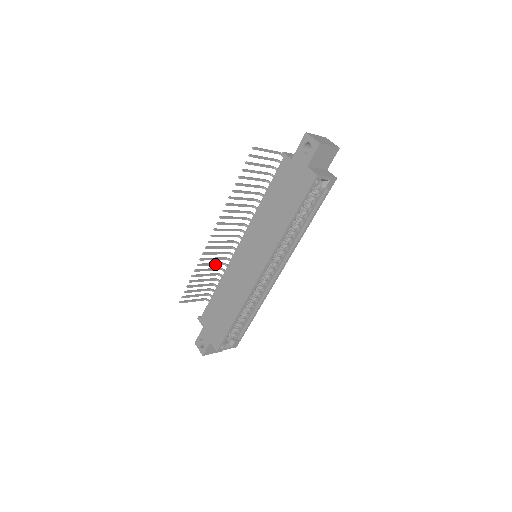
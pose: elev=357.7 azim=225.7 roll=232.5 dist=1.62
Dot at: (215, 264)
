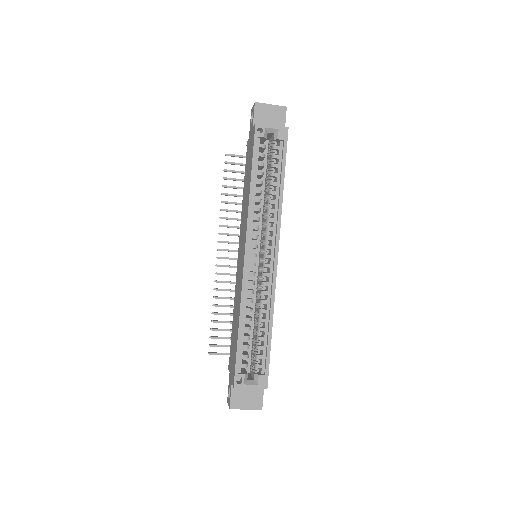
Dot at: occluded
